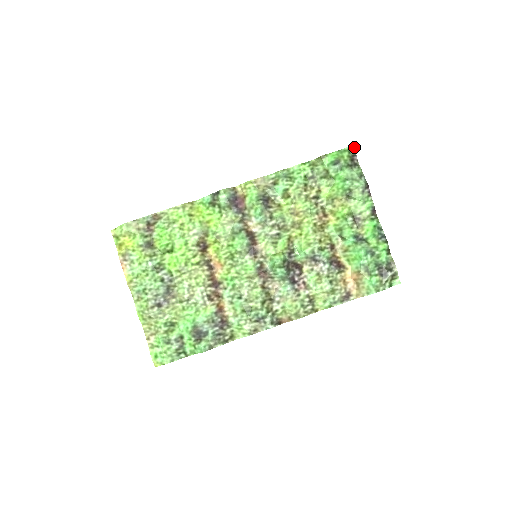
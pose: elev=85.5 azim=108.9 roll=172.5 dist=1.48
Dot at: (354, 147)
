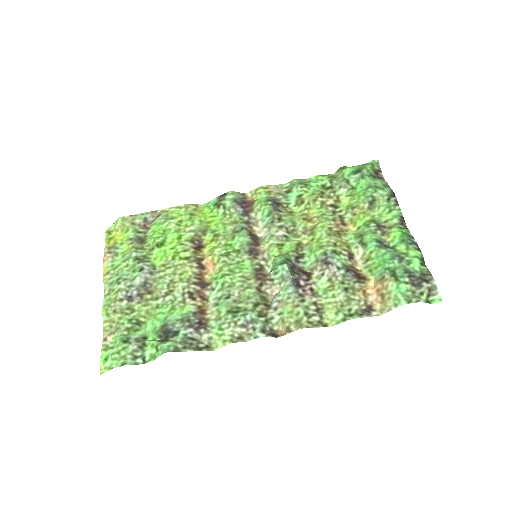
Dot at: (378, 163)
